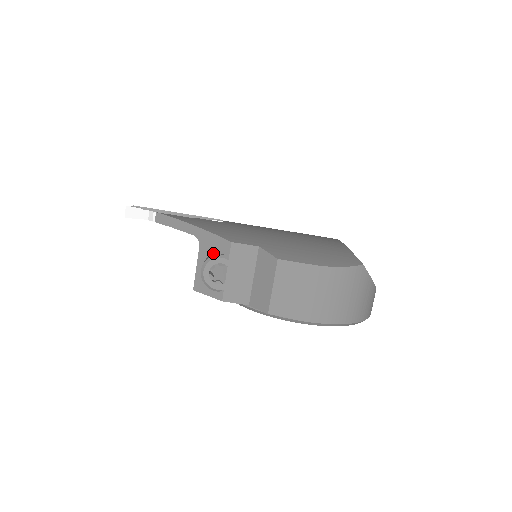
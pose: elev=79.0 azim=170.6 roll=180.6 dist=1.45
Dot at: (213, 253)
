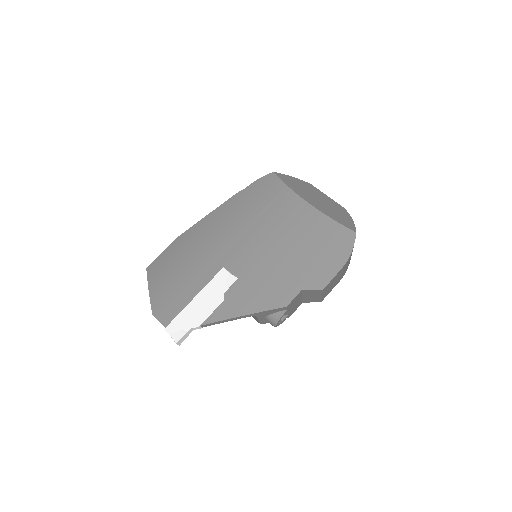
Dot at: (272, 314)
